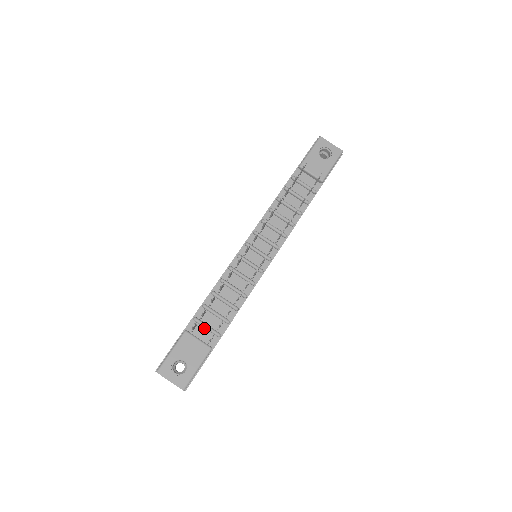
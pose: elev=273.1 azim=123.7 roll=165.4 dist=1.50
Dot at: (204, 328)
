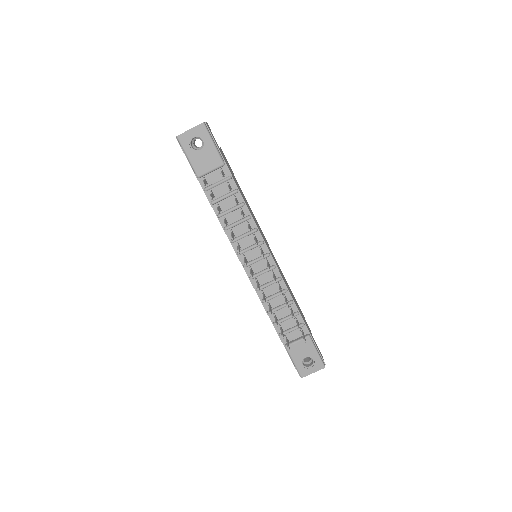
Dot at: (291, 332)
